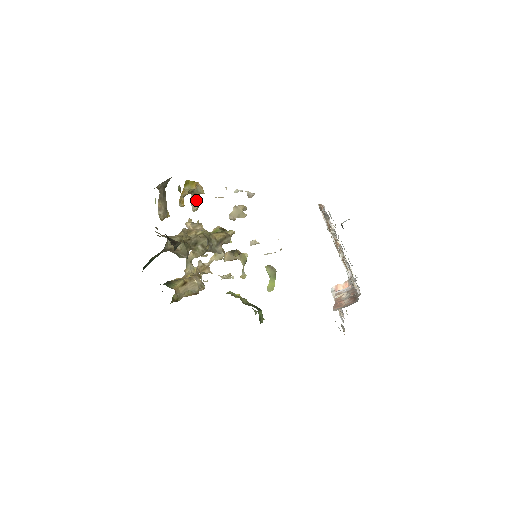
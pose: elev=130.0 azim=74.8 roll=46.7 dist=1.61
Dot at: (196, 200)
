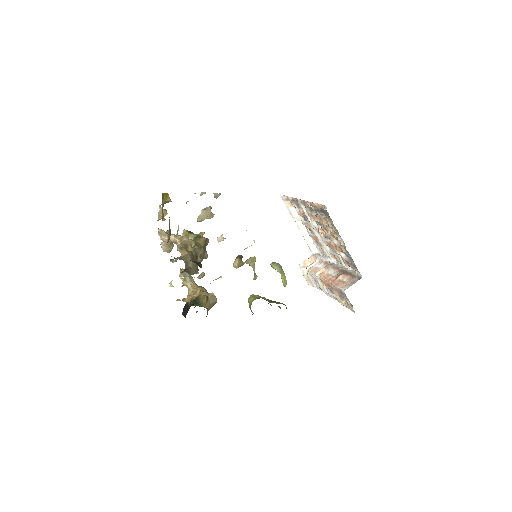
Dot at: (164, 209)
